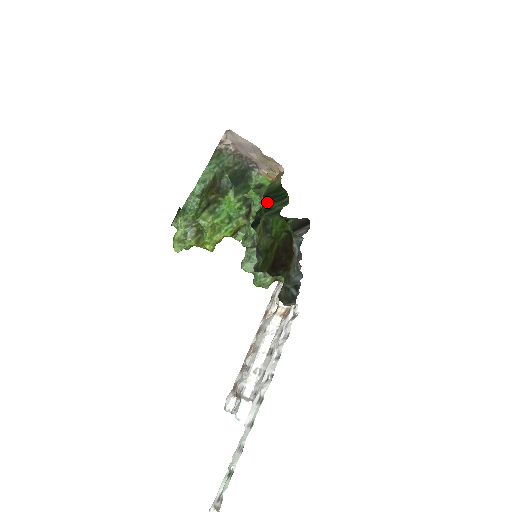
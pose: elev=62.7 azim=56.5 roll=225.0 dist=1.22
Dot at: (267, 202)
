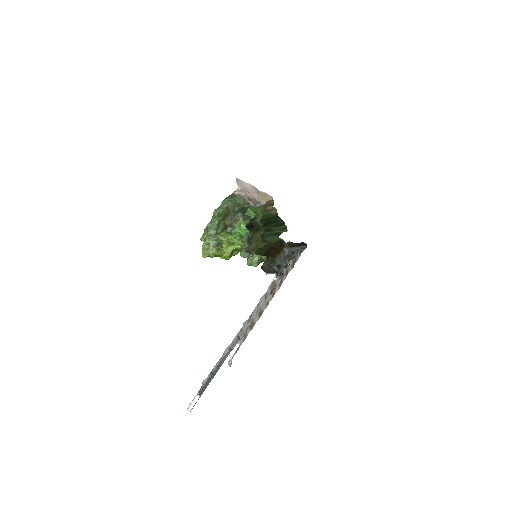
Dot at: (267, 225)
